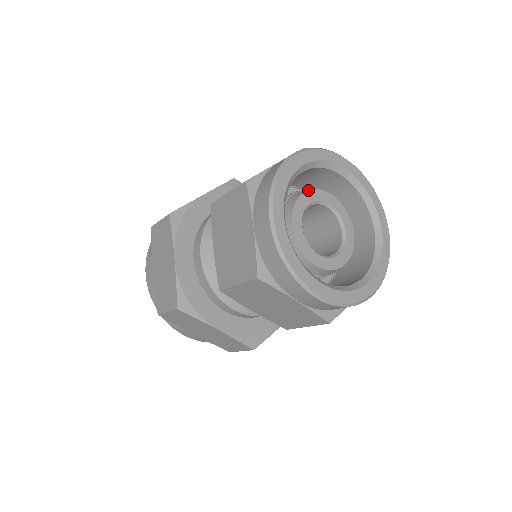
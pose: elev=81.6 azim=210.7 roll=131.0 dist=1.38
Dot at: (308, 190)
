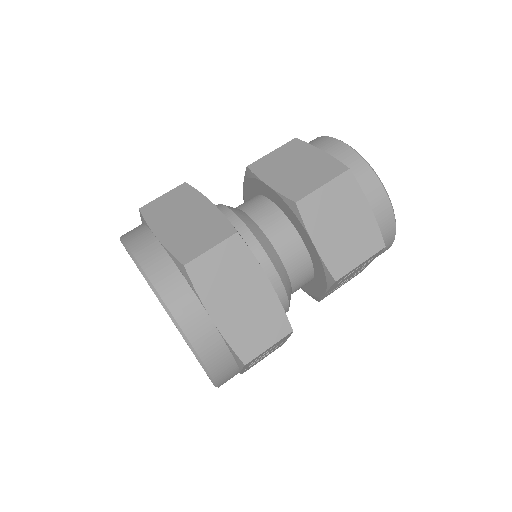
Dot at: occluded
